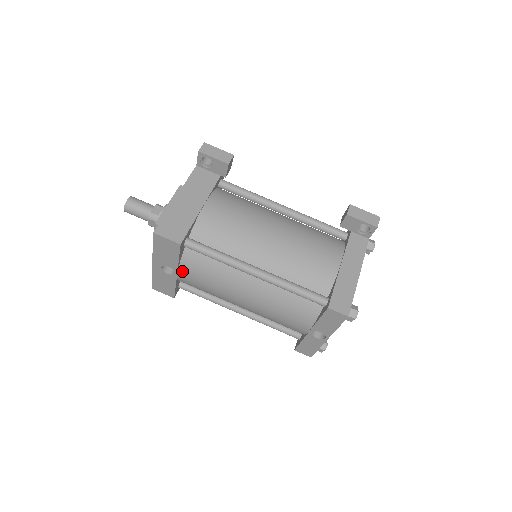
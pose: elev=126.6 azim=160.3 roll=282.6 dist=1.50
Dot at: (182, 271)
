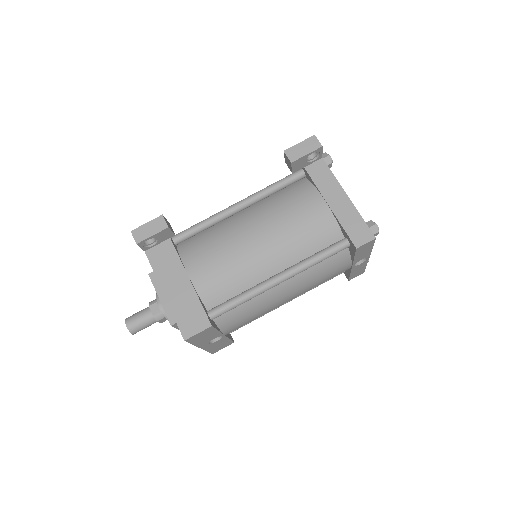
Dot at: (226, 331)
